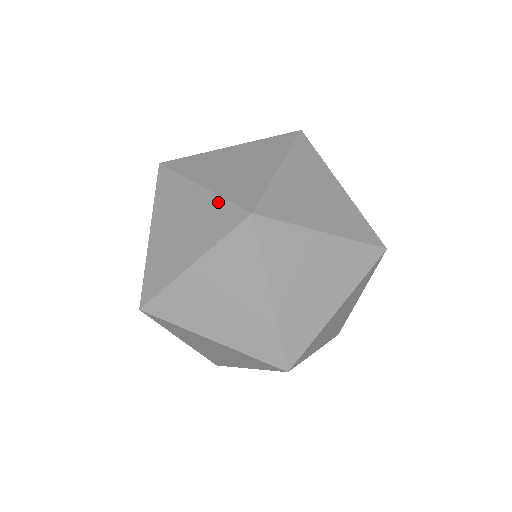
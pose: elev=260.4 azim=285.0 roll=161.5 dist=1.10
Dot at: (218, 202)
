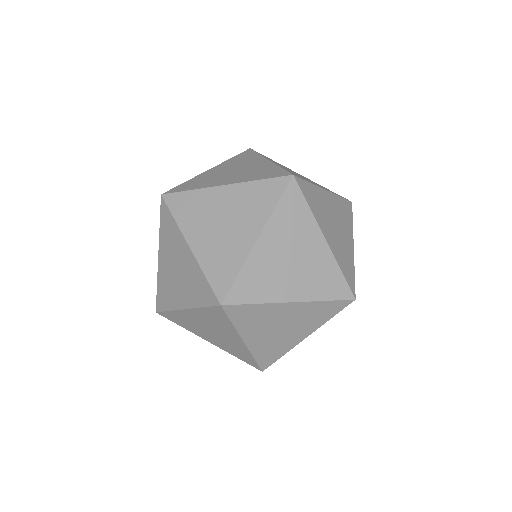
Dot at: (200, 274)
